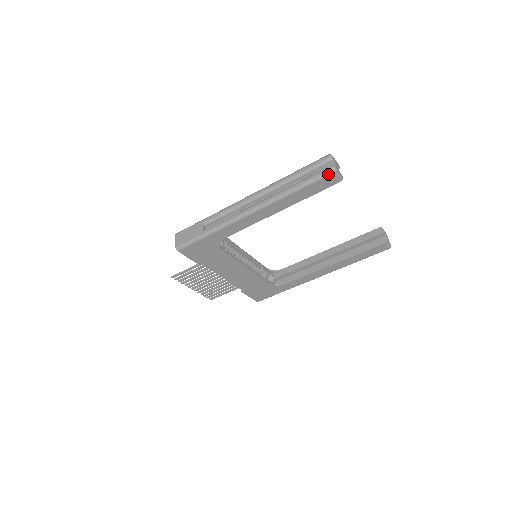
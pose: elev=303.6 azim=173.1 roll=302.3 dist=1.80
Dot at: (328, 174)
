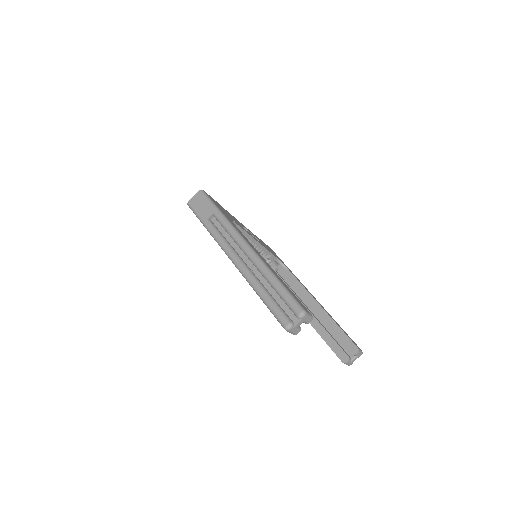
Dot at: (281, 324)
